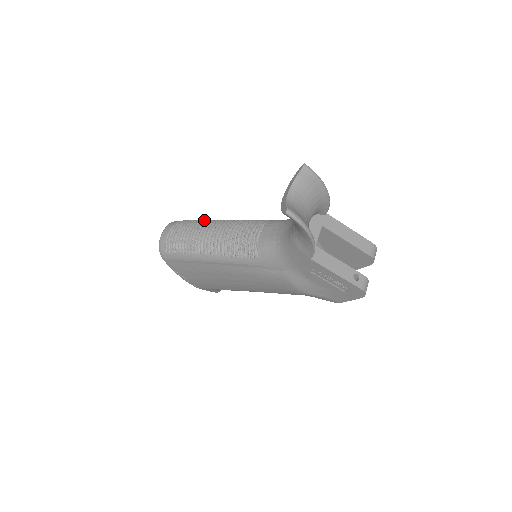
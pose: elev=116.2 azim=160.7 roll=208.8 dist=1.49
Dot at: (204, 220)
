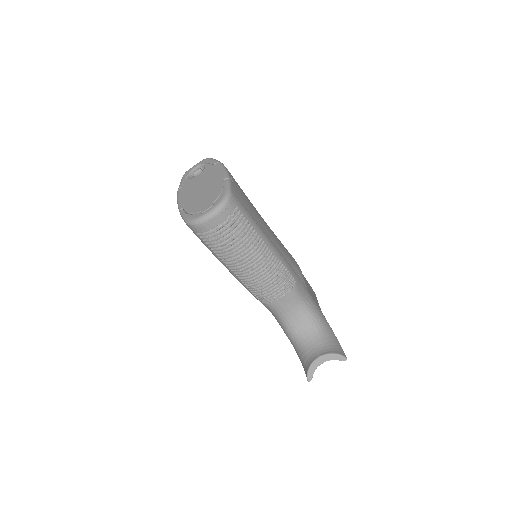
Dot at: (256, 238)
